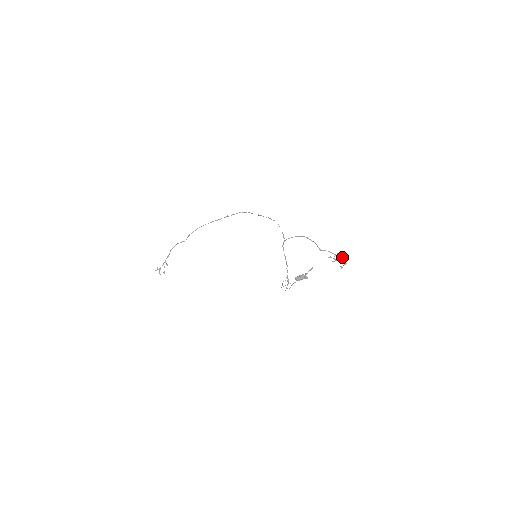
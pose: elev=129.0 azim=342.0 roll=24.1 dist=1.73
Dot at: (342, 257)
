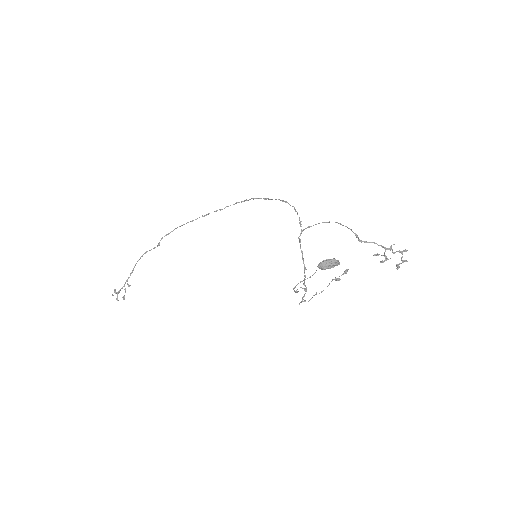
Dot at: (398, 251)
